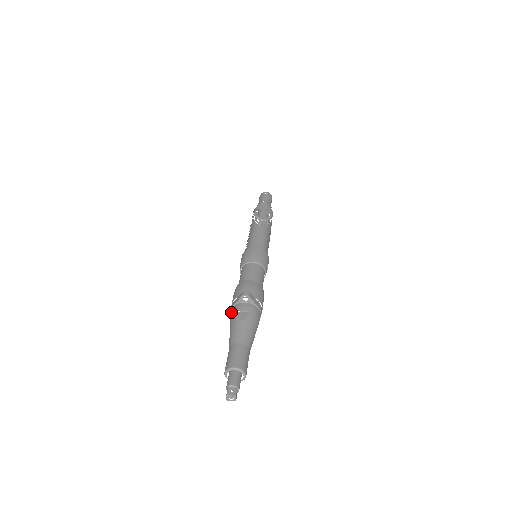
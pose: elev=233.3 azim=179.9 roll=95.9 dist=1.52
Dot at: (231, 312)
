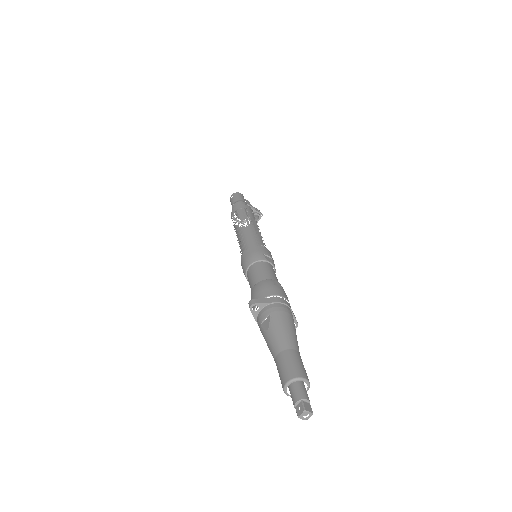
Dot at: (260, 330)
